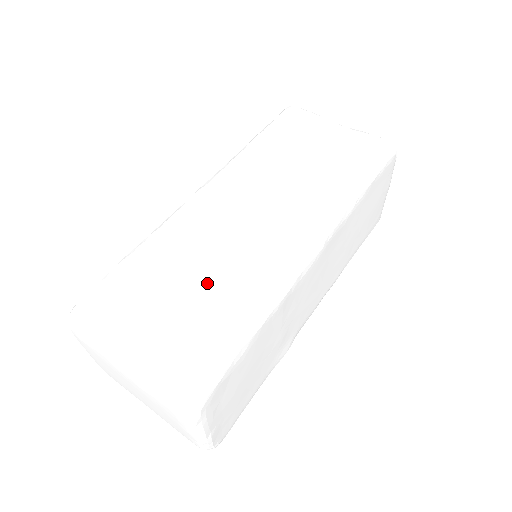
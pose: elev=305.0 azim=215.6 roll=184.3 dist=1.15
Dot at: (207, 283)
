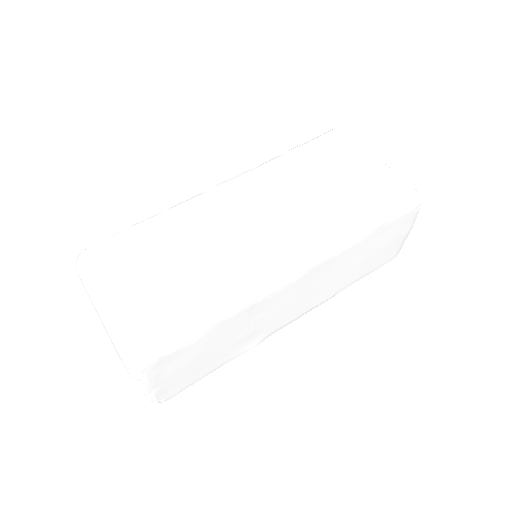
Dot at: (190, 269)
